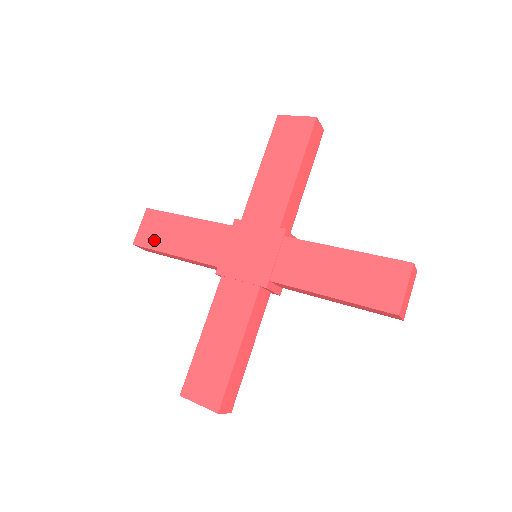
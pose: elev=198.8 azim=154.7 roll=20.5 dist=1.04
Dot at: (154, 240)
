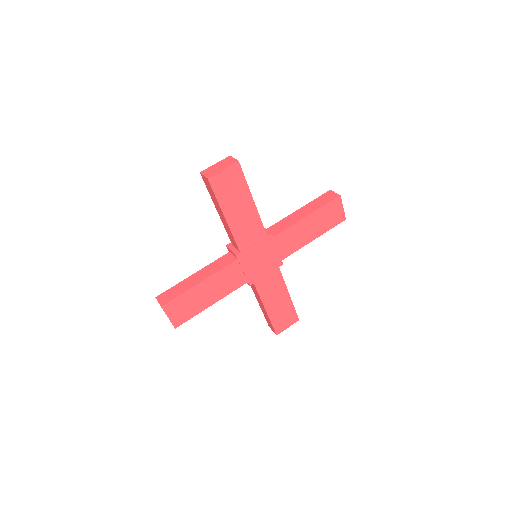
Dot at: (223, 193)
